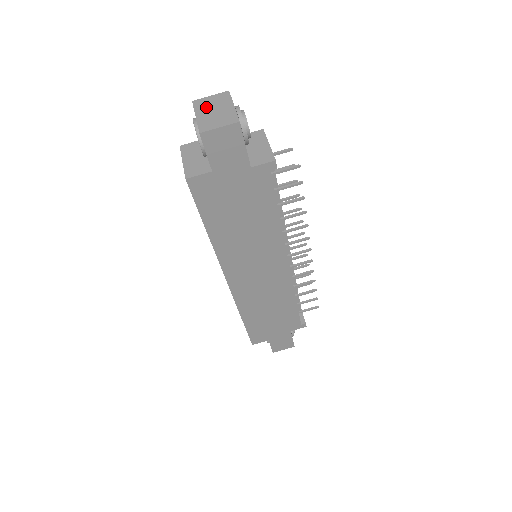
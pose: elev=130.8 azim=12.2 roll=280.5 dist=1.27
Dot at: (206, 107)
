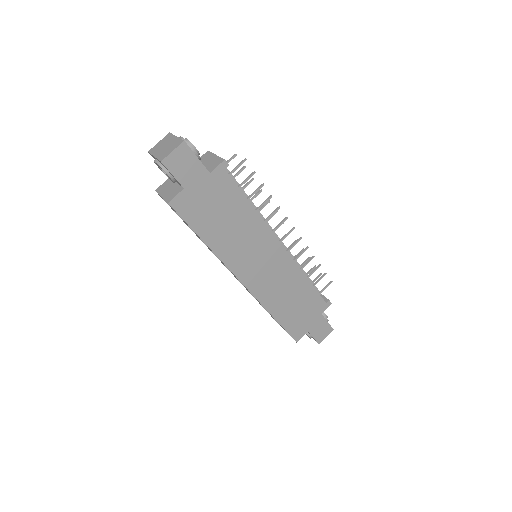
Dot at: (159, 148)
